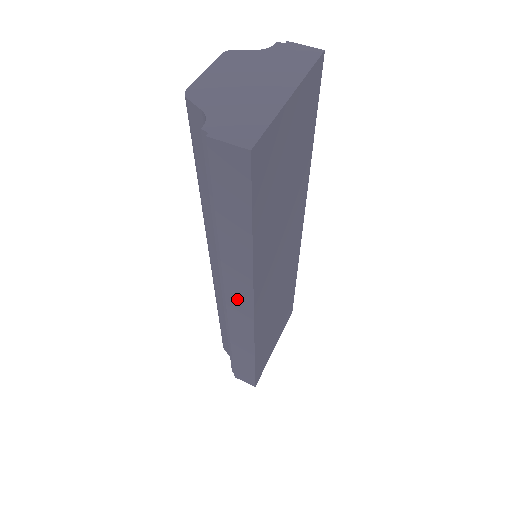
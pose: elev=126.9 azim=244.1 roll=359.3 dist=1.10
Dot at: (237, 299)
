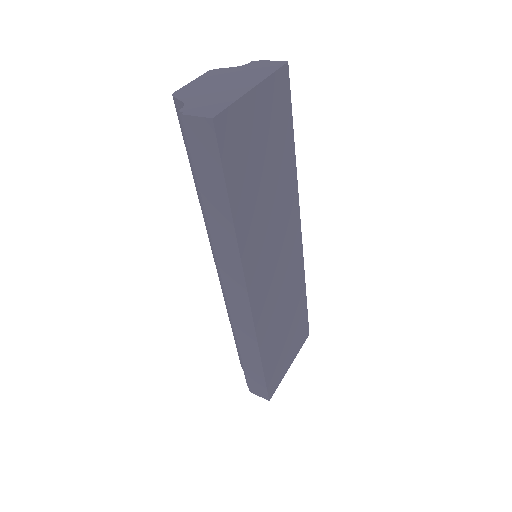
Dot at: (233, 285)
